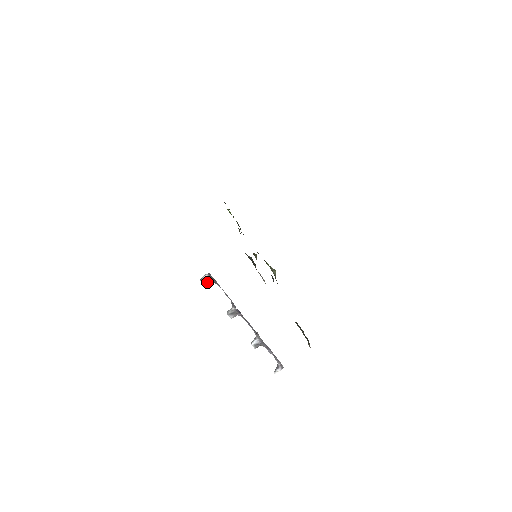
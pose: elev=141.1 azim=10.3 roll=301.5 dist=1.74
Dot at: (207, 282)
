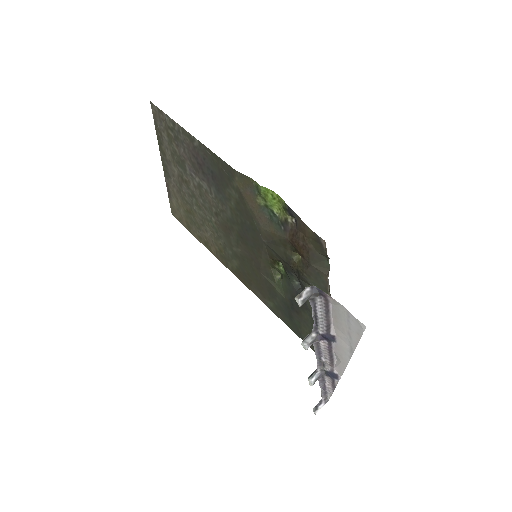
Dot at: (306, 300)
